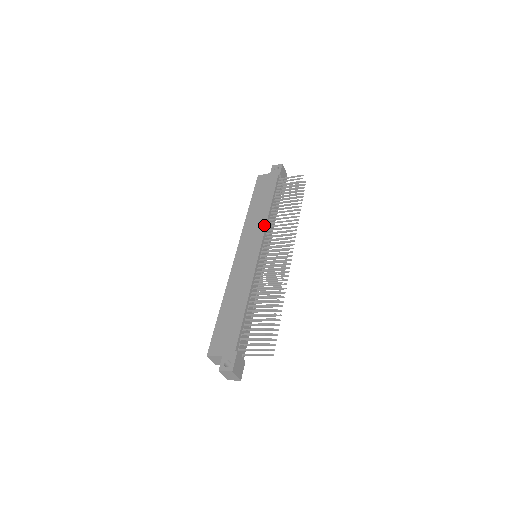
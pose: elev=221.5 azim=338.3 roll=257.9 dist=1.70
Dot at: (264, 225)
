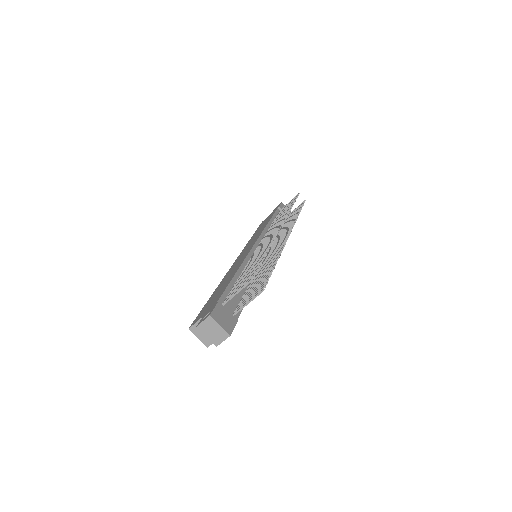
Dot at: (261, 232)
